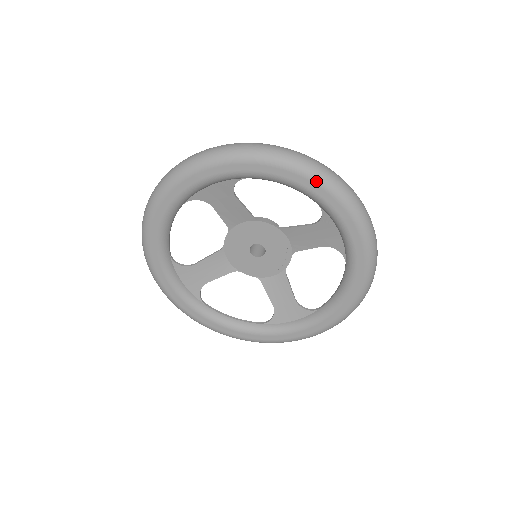
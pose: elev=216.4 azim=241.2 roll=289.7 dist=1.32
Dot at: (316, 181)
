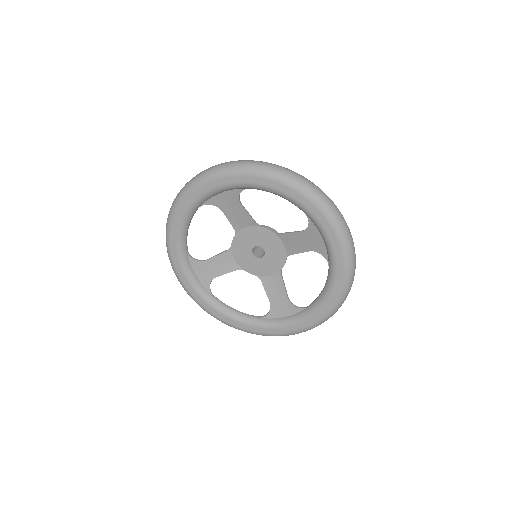
Dot at: (302, 193)
